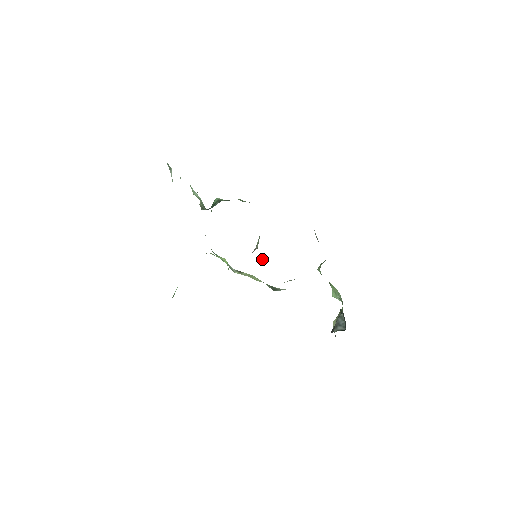
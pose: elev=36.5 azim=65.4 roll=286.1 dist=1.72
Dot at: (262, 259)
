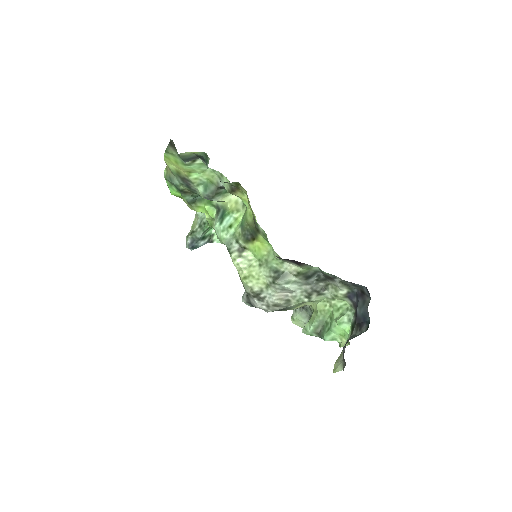
Dot at: (244, 294)
